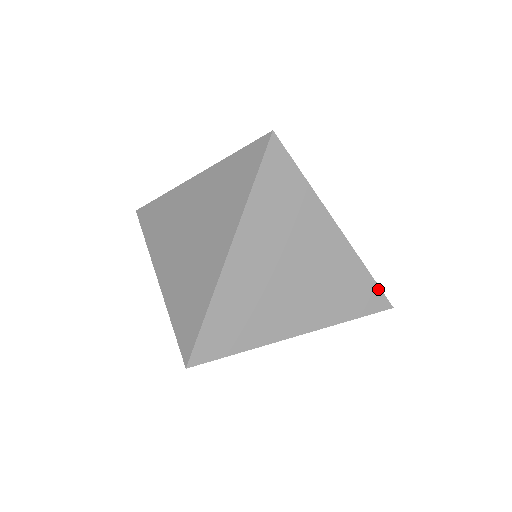
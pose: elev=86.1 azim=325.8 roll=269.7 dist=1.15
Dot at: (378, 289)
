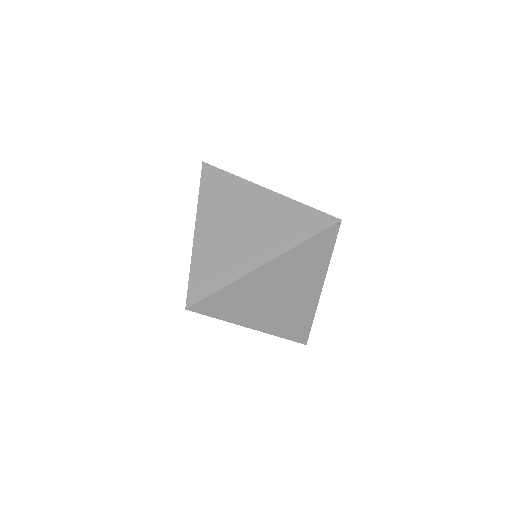
Dot at: (320, 212)
